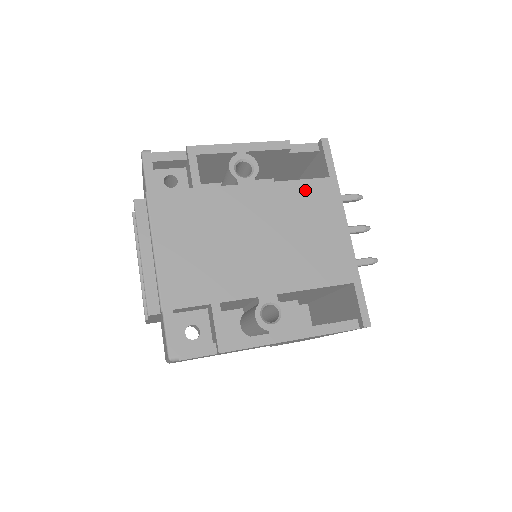
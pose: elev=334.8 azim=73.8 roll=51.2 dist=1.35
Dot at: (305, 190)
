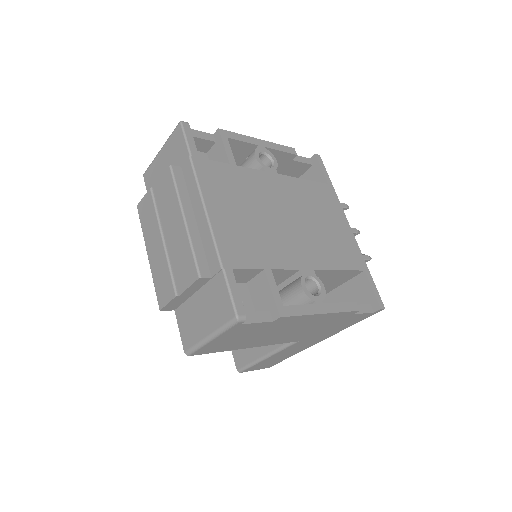
Dot at: (314, 189)
